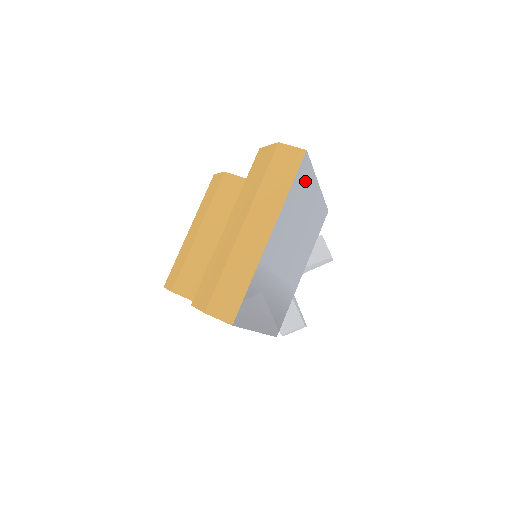
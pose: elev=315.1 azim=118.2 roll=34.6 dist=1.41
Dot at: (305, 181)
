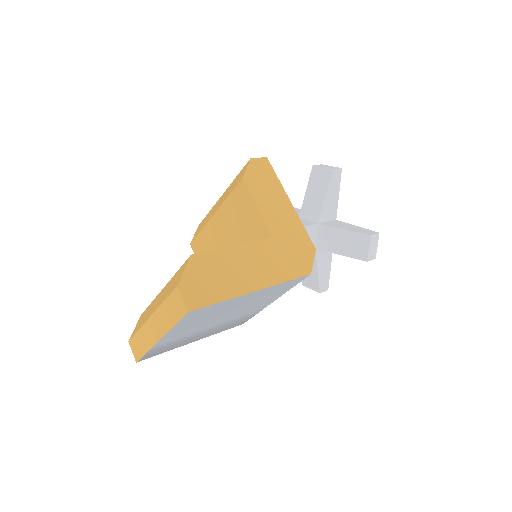
Dot at: (209, 309)
